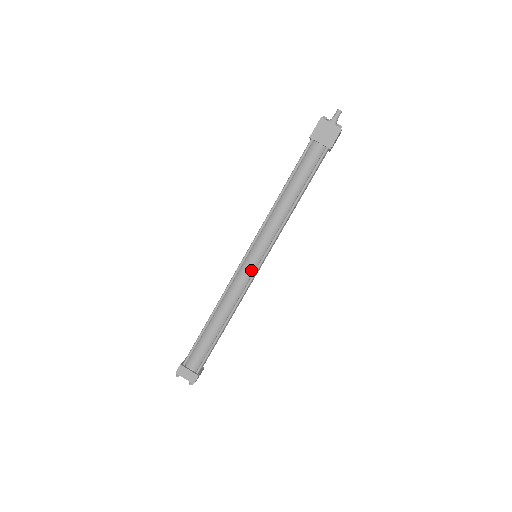
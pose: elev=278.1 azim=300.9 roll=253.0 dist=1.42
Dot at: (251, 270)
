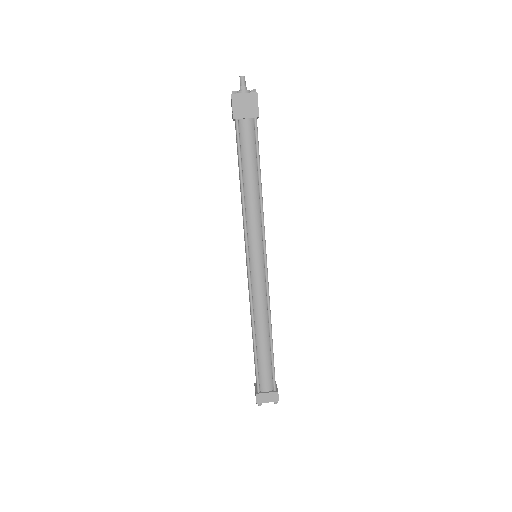
Dot at: (261, 271)
